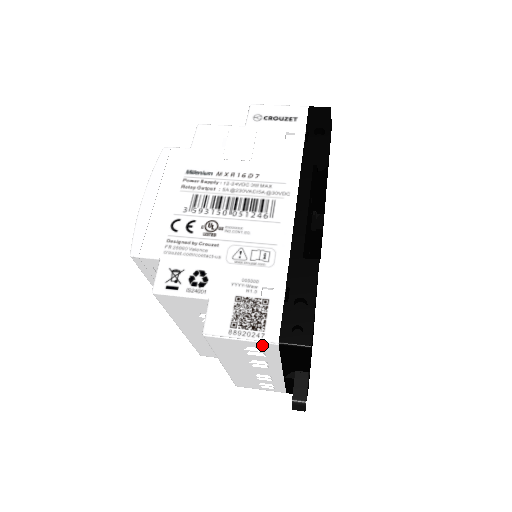
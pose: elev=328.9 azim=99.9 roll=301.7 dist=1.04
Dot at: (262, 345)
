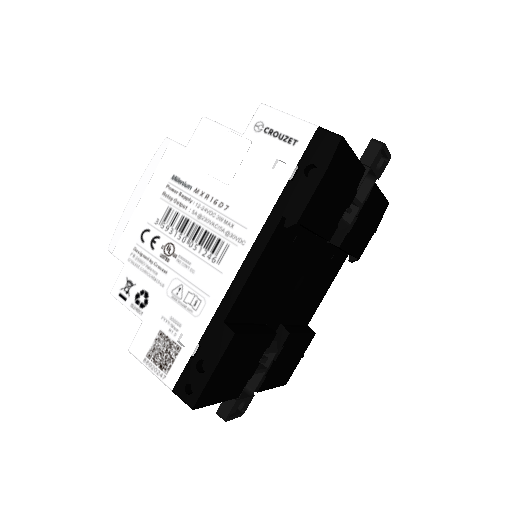
Dot at: occluded
